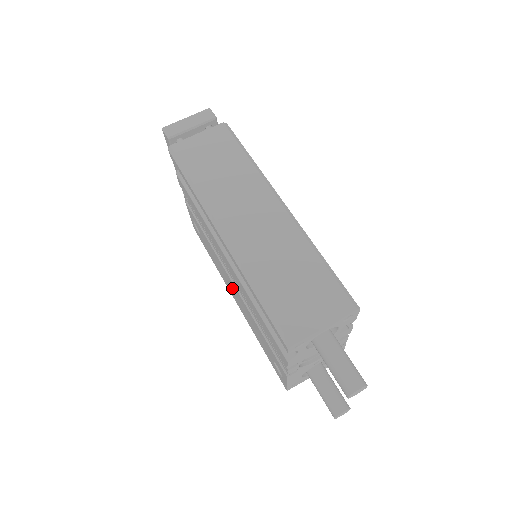
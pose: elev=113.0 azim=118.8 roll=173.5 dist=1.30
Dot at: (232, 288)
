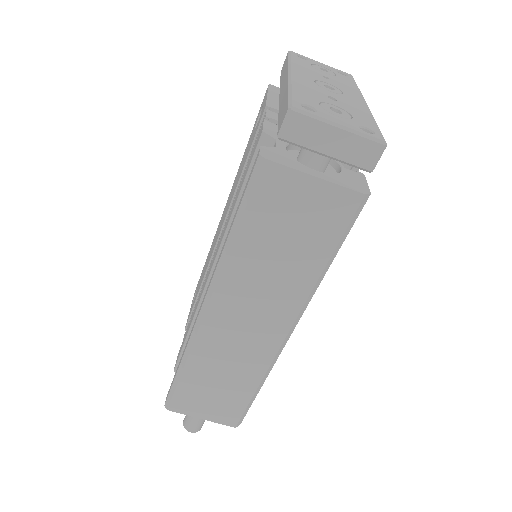
Dot at: occluded
